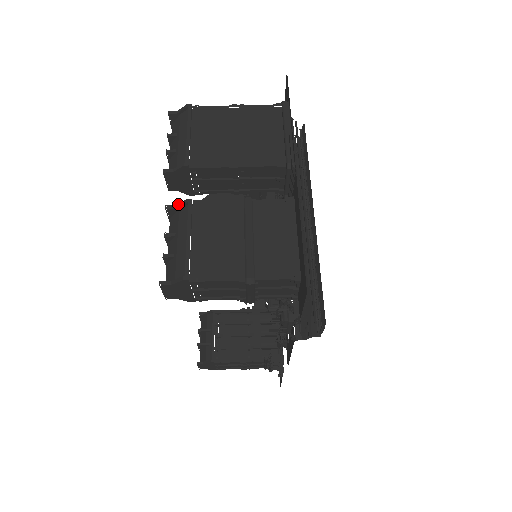
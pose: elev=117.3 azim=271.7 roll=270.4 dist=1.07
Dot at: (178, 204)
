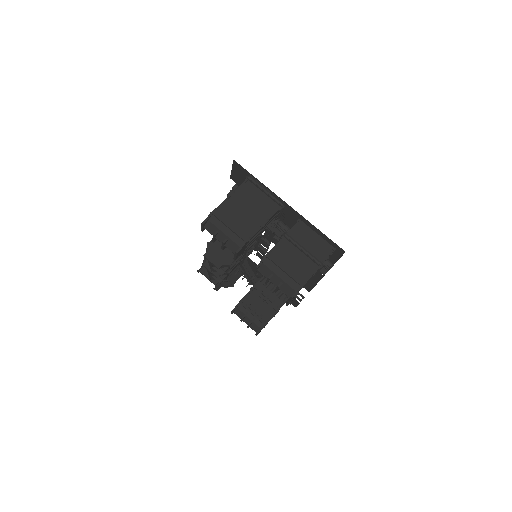
Dot at: (261, 261)
